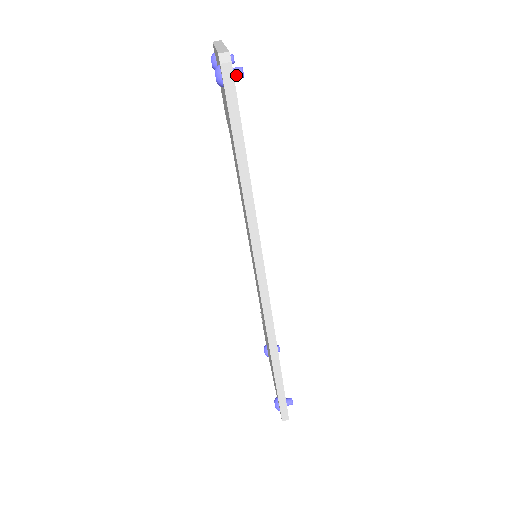
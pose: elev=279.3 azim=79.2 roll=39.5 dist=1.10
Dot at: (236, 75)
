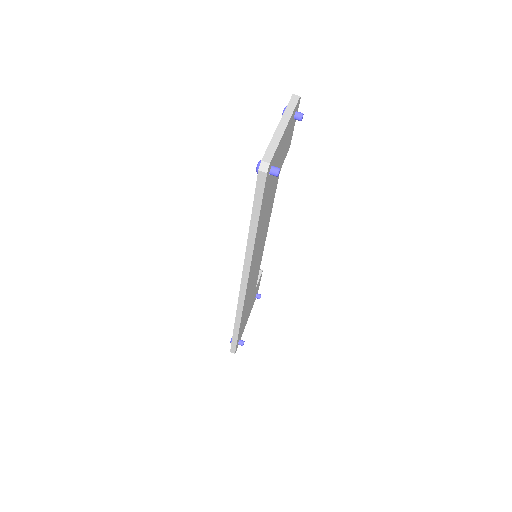
Dot at: (272, 174)
